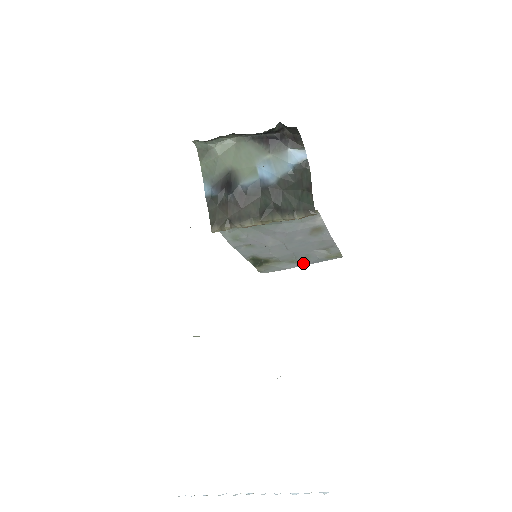
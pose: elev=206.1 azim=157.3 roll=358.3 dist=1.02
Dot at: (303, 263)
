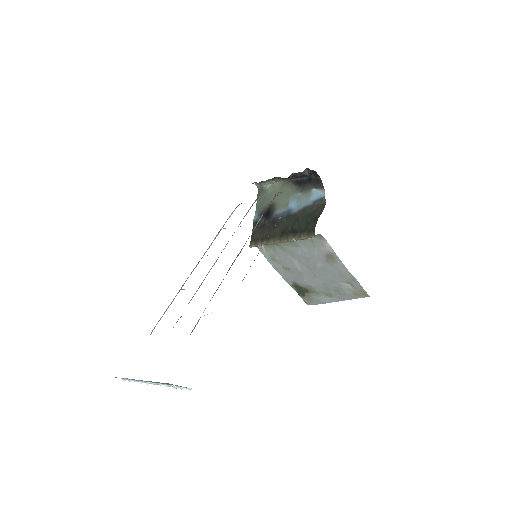
Dot at: (338, 298)
